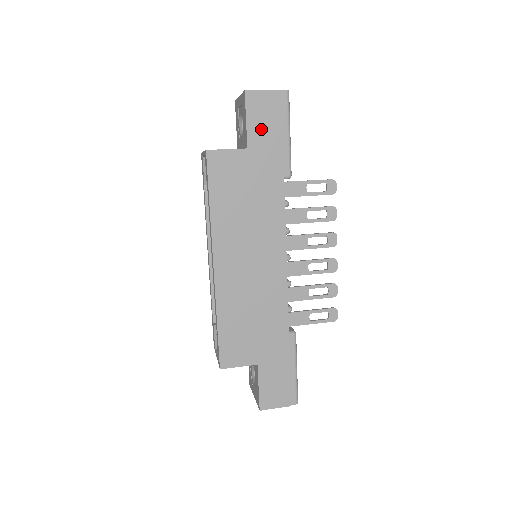
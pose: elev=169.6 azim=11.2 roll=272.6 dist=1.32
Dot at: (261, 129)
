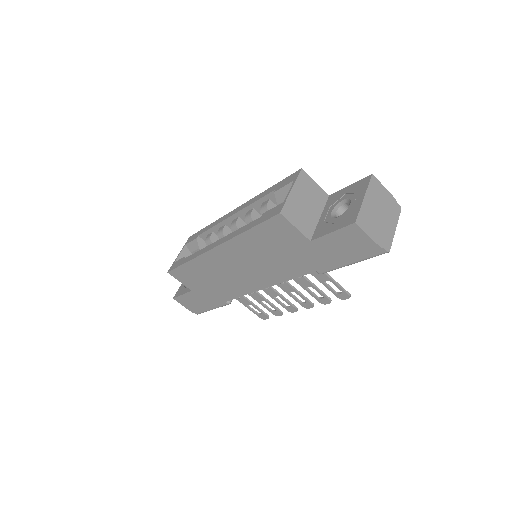
Dot at: (335, 245)
